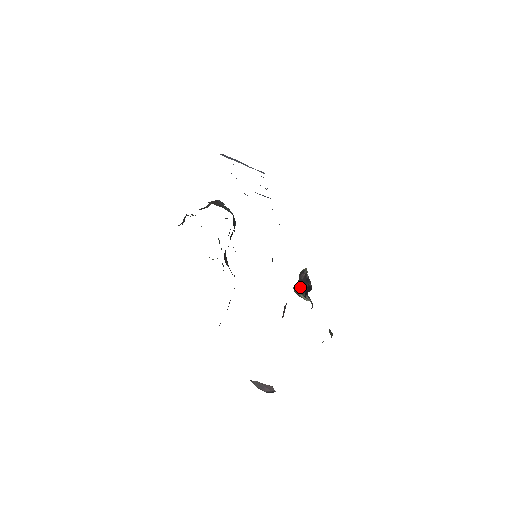
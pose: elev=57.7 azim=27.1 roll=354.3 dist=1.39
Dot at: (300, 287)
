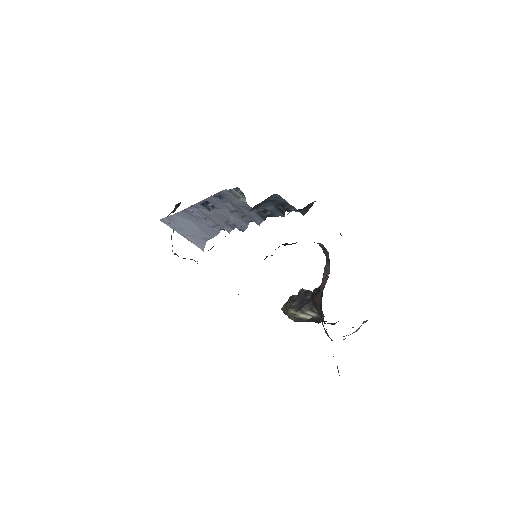
Dot at: (296, 306)
